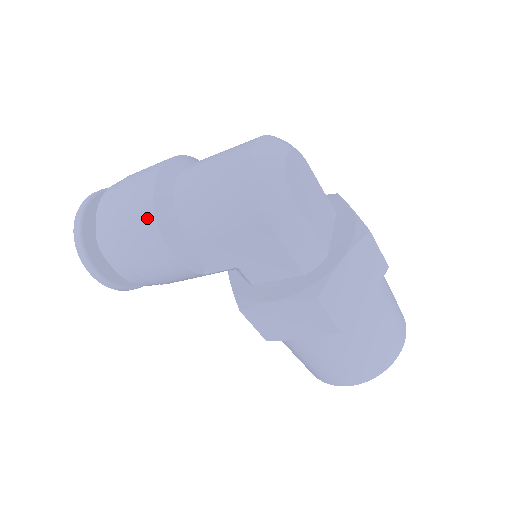
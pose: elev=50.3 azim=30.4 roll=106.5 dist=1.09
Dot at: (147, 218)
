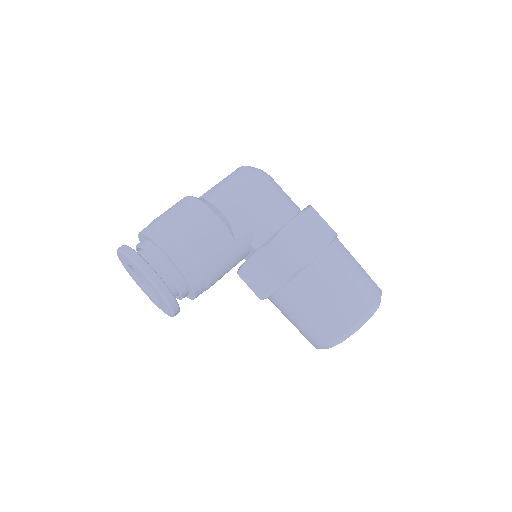
Dot at: (190, 202)
